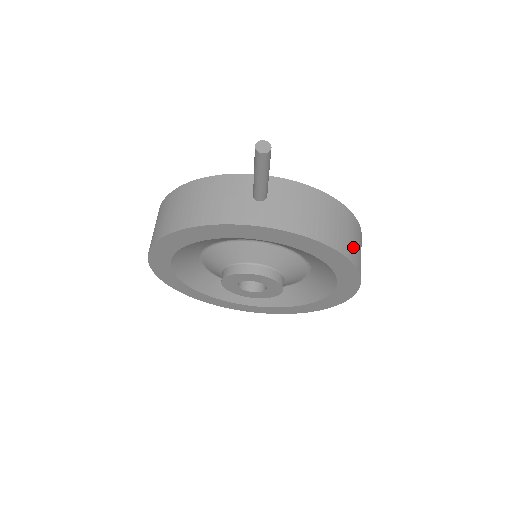
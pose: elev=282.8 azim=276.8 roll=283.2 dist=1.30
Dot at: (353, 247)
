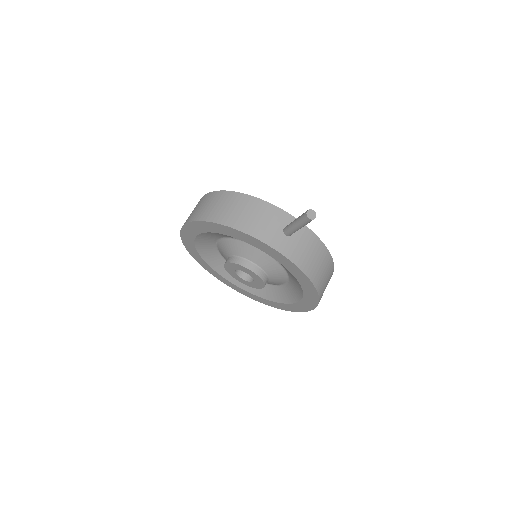
Dot at: (324, 287)
